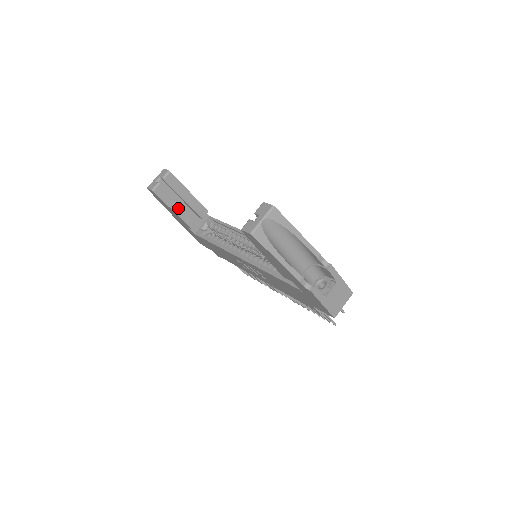
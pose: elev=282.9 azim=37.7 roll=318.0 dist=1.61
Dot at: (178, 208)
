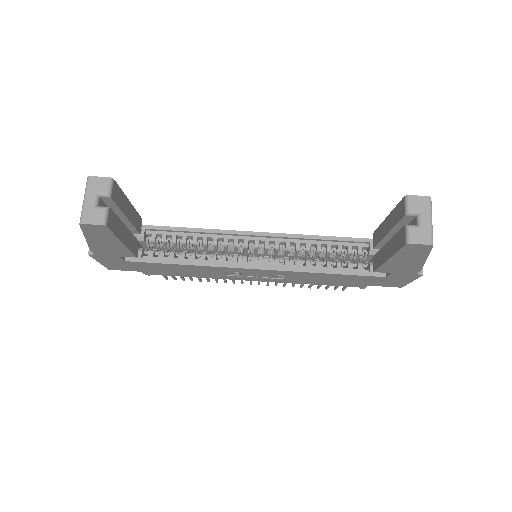
Dot at: (125, 235)
